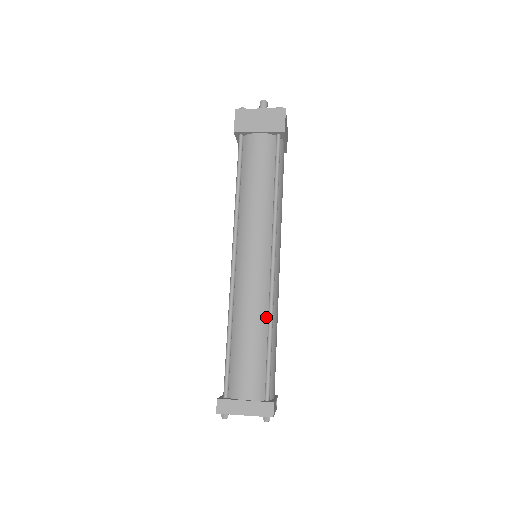
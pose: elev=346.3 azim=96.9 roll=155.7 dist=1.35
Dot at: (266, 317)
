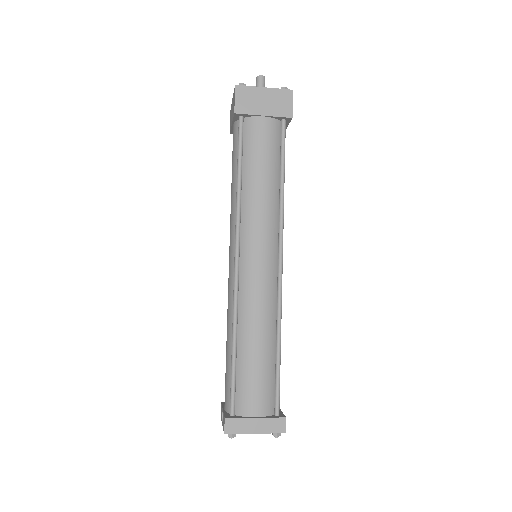
Dot at: (274, 326)
